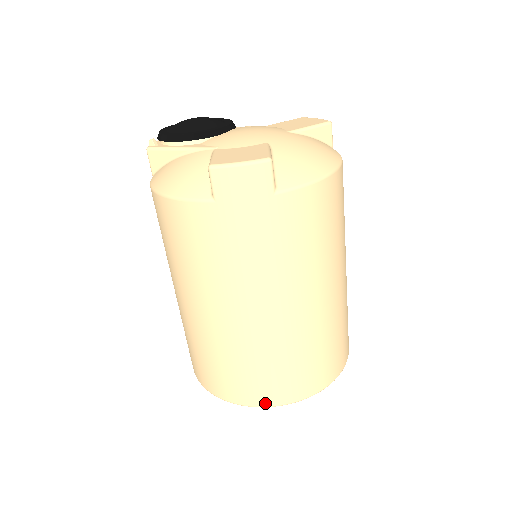
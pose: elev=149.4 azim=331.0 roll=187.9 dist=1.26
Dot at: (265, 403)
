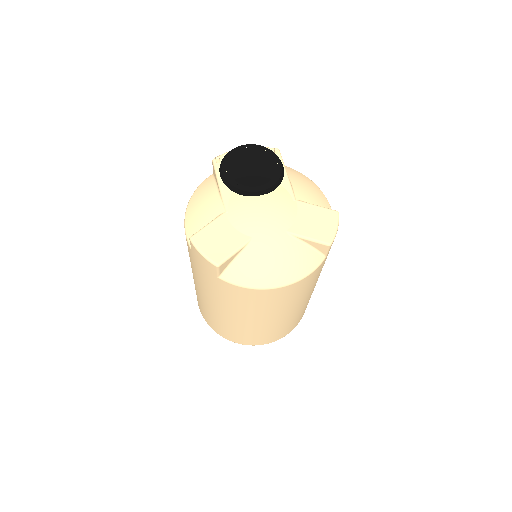
Dot at: (207, 322)
